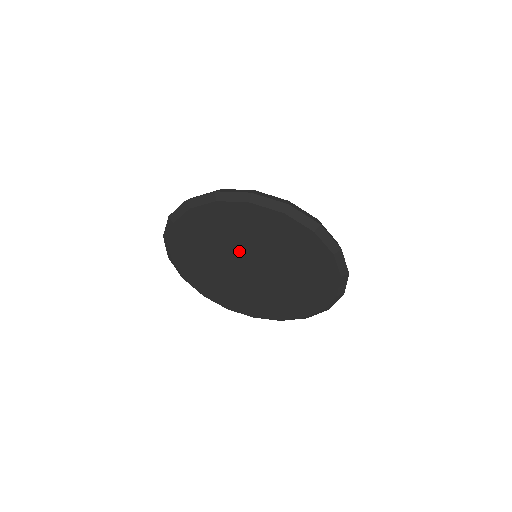
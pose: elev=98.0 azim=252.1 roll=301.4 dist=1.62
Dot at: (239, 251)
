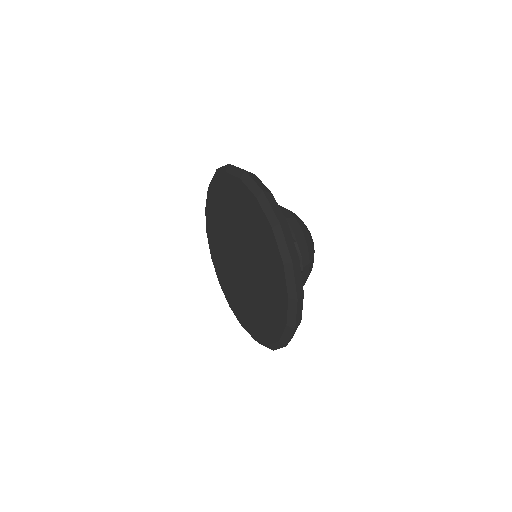
Dot at: (239, 237)
